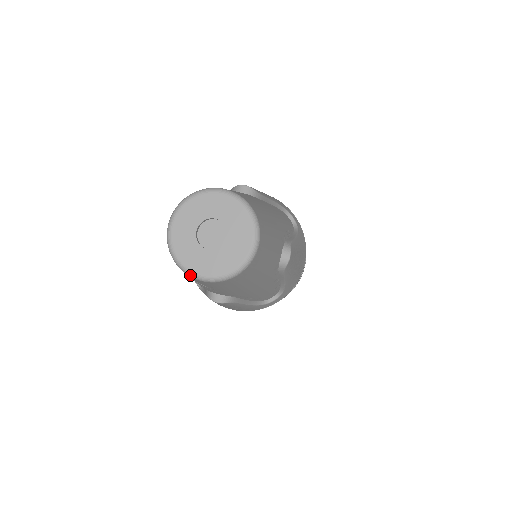
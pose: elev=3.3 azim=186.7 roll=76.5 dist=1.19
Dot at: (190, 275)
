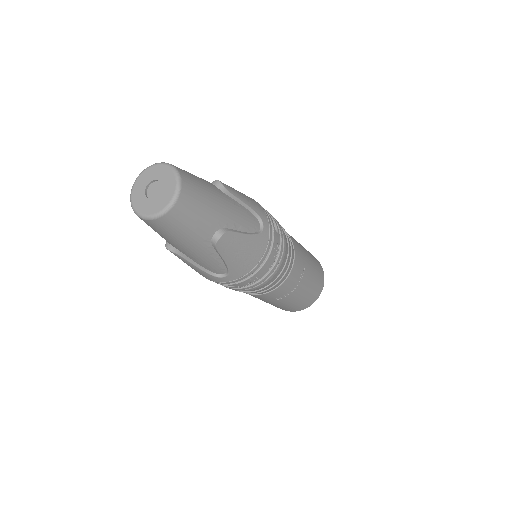
Dot at: (133, 209)
